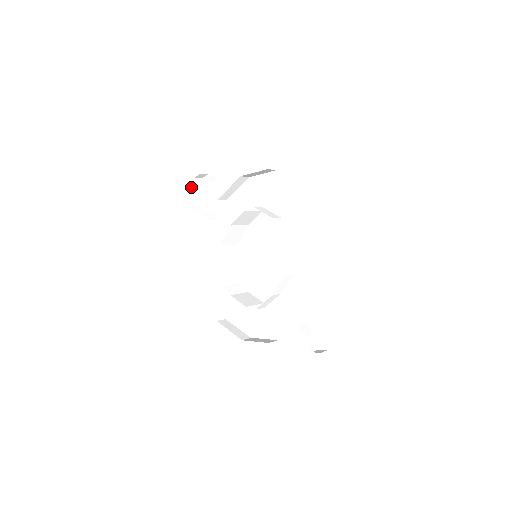
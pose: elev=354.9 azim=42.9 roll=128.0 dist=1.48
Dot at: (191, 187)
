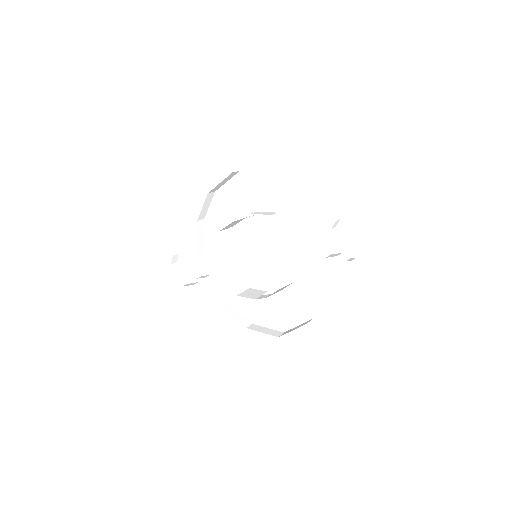
Dot at: (175, 274)
